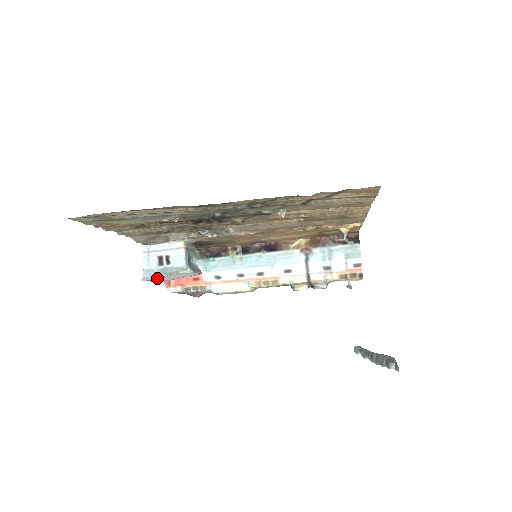
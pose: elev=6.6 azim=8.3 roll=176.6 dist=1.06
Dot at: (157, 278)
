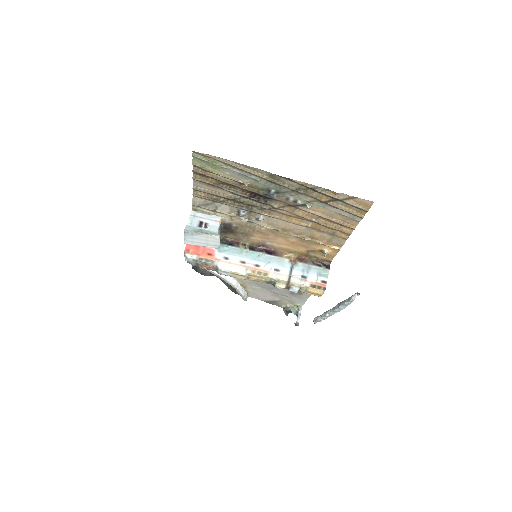
Dot at: (193, 234)
